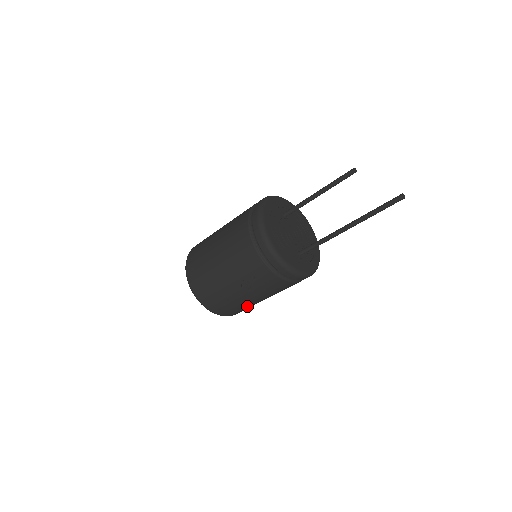
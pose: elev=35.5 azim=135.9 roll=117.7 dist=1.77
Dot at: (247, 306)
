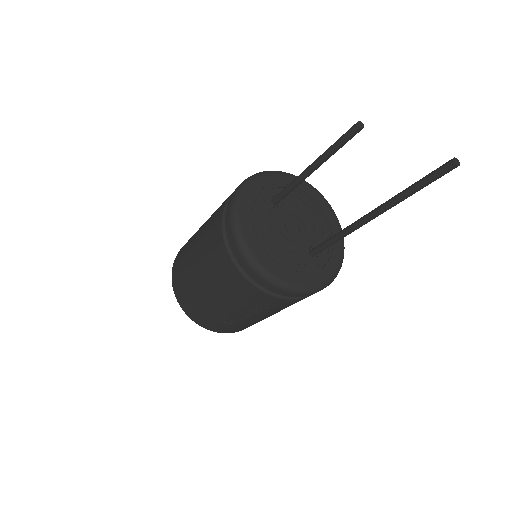
Dot at: occluded
